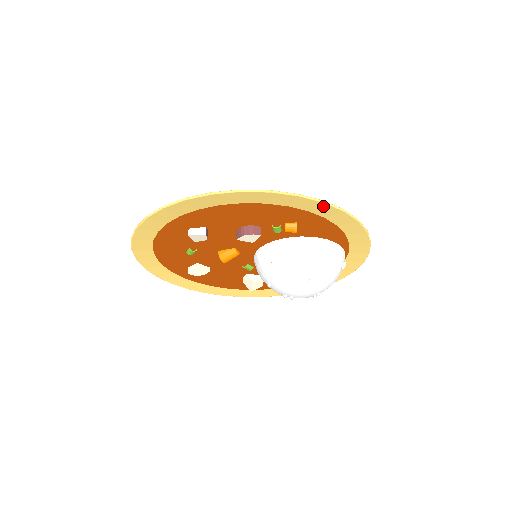
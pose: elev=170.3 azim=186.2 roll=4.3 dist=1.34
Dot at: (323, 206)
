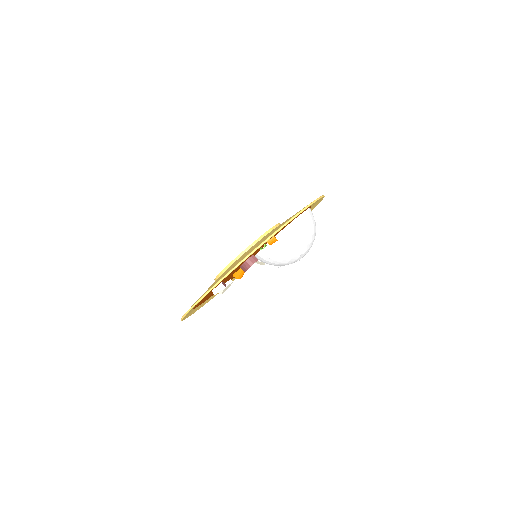
Dot at: (286, 224)
